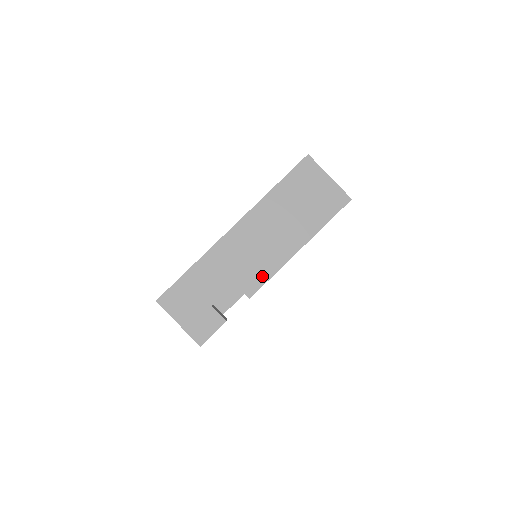
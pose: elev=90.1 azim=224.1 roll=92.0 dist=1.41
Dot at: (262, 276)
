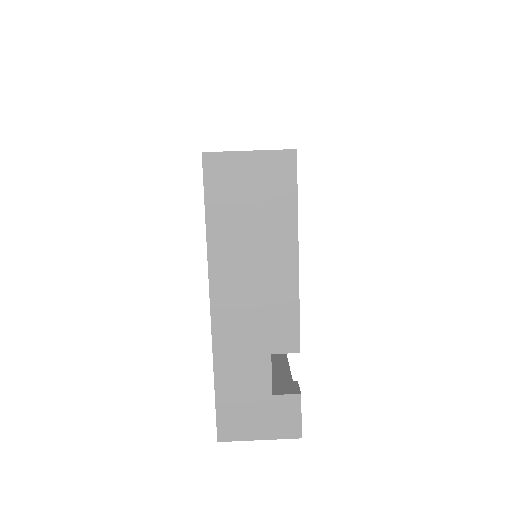
Dot at: (289, 320)
